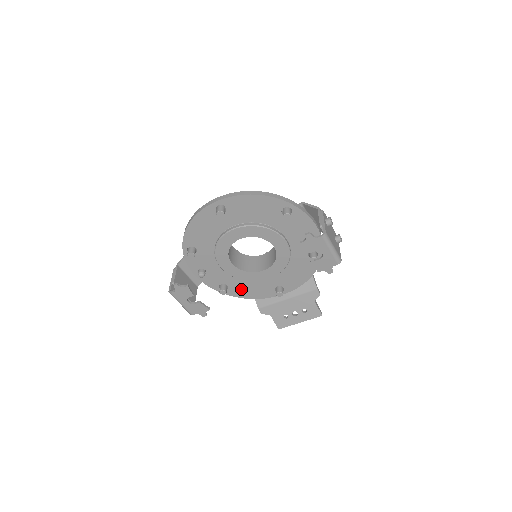
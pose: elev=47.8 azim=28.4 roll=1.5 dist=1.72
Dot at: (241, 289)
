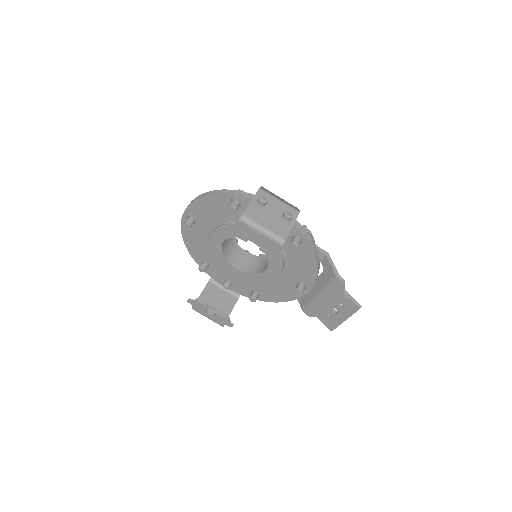
Dot at: (270, 293)
